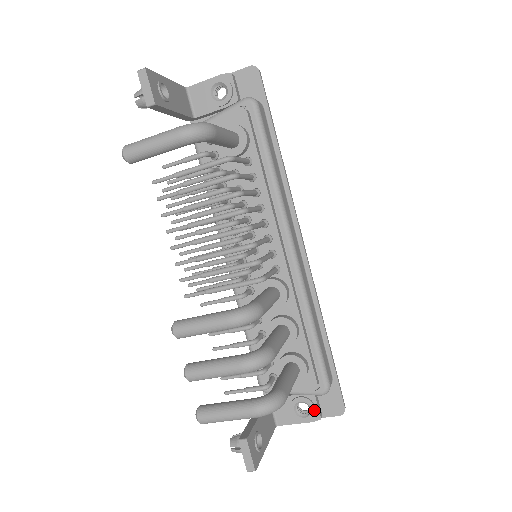
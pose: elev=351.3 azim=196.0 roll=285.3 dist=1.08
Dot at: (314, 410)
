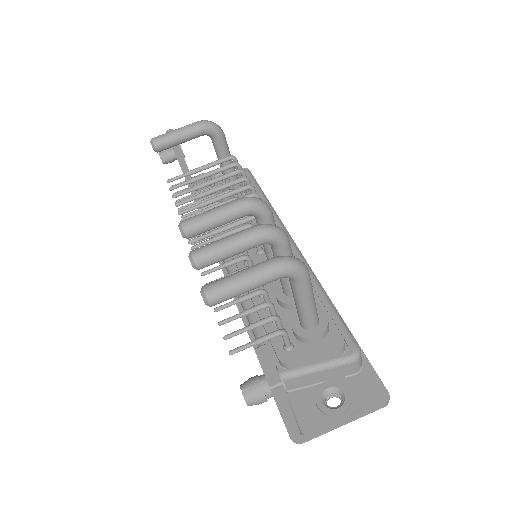
Dot at: (348, 393)
